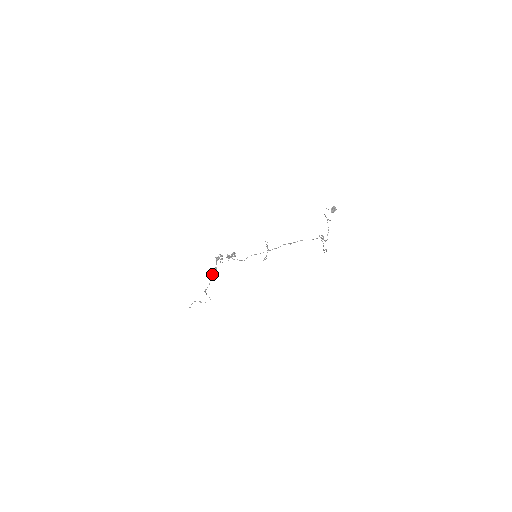
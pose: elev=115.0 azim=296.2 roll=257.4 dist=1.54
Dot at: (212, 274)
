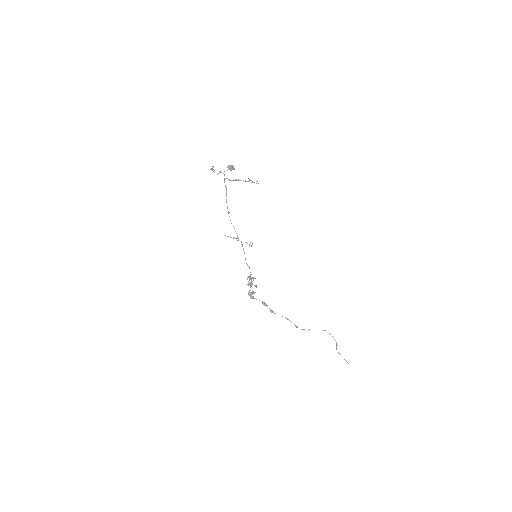
Dot at: (270, 310)
